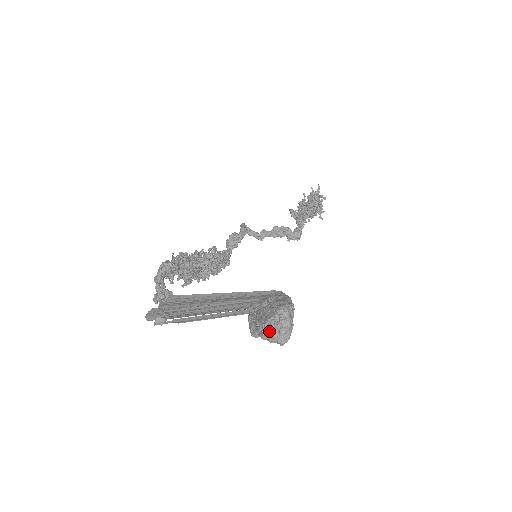
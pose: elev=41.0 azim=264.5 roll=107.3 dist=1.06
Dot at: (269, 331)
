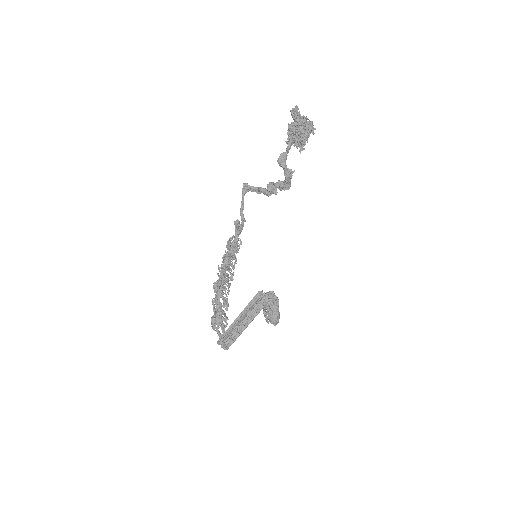
Dot at: occluded
